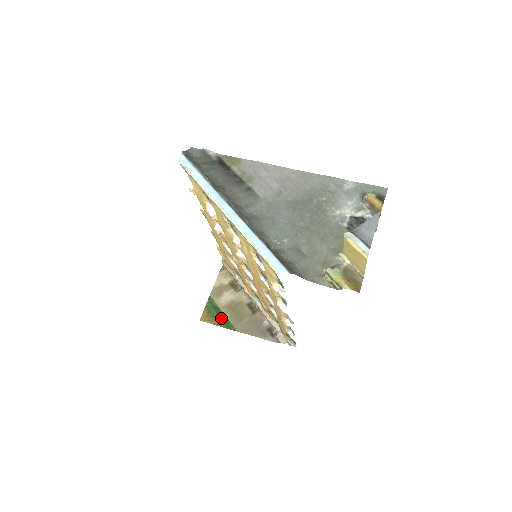
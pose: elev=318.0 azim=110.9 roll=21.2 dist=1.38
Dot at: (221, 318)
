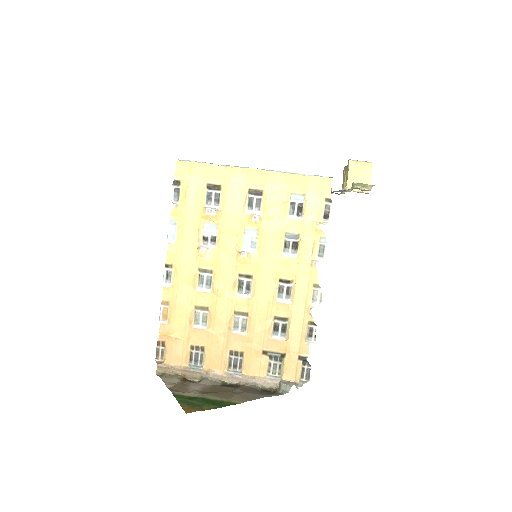
Dot at: (209, 402)
